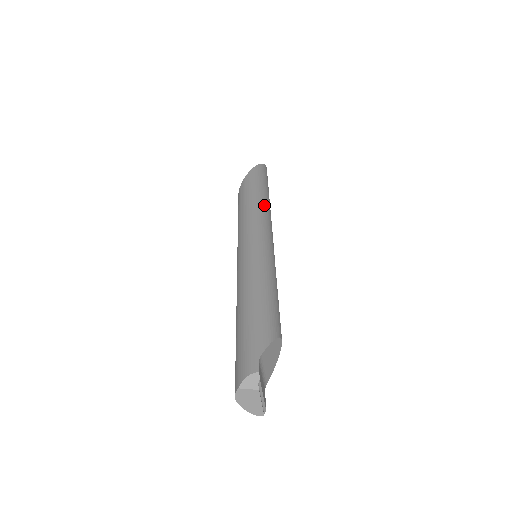
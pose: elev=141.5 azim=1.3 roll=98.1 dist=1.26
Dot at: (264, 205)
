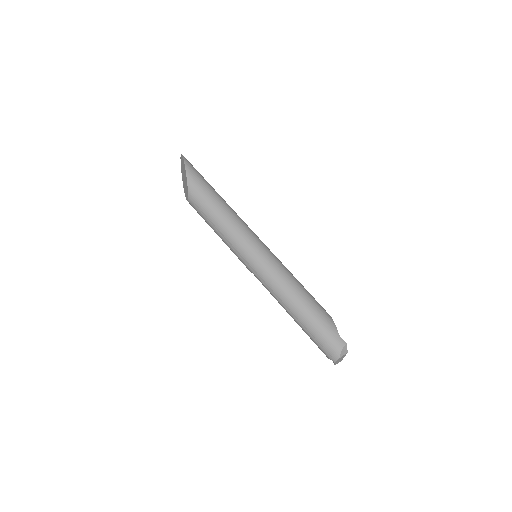
Dot at: (229, 207)
